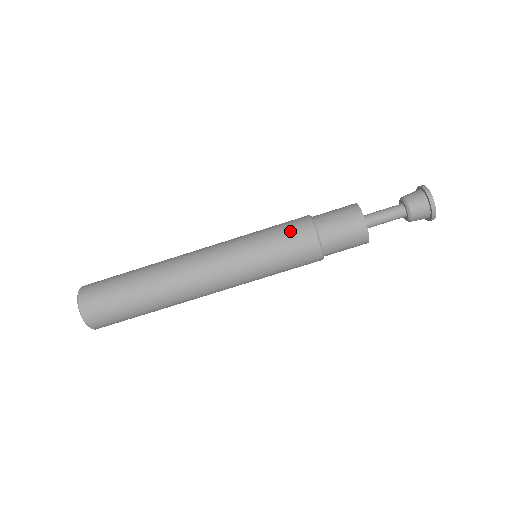
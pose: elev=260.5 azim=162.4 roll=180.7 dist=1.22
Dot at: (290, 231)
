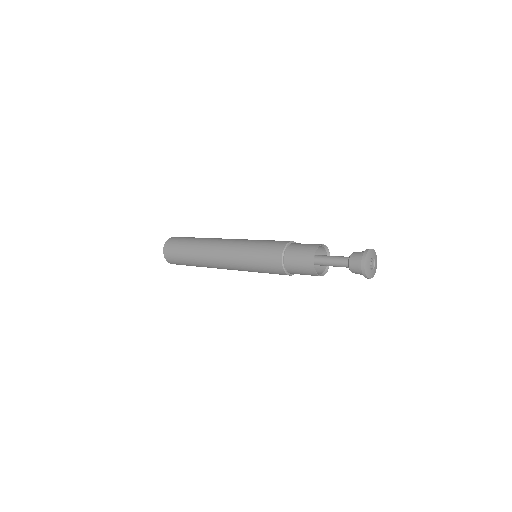
Dot at: (274, 242)
